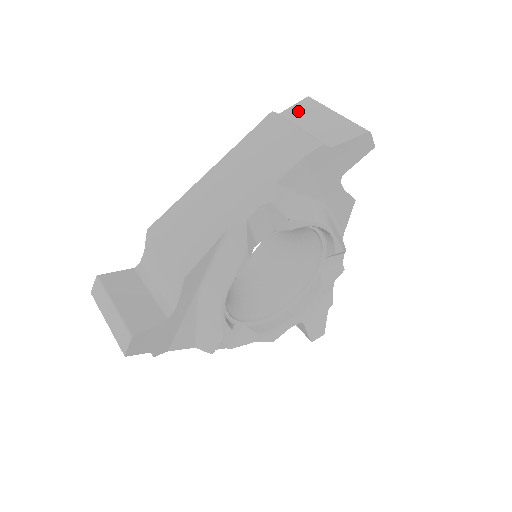
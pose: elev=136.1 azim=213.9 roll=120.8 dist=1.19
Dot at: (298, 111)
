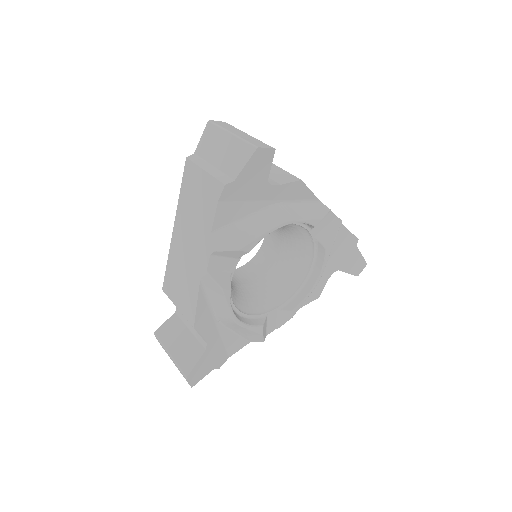
Dot at: (205, 144)
